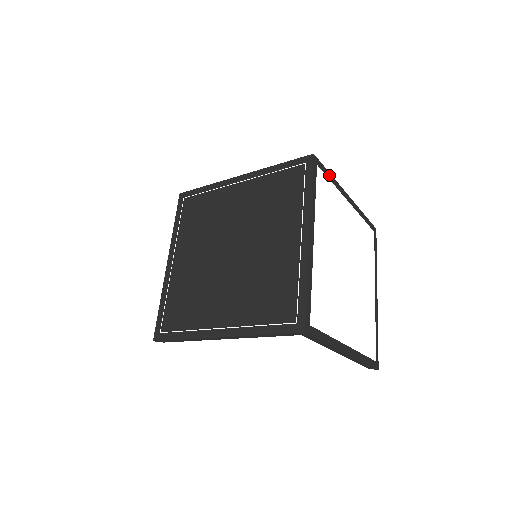
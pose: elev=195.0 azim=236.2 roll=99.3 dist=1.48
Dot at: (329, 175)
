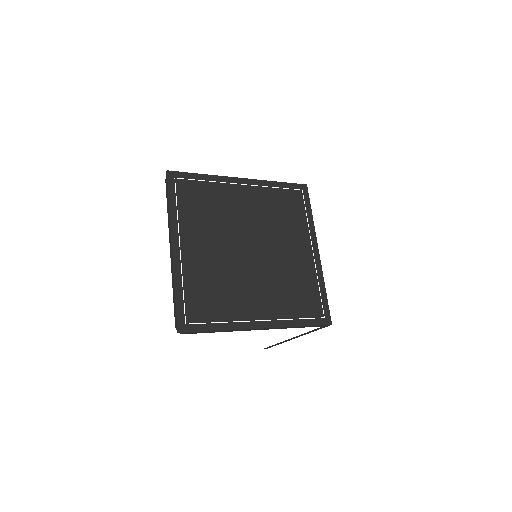
Dot at: occluded
